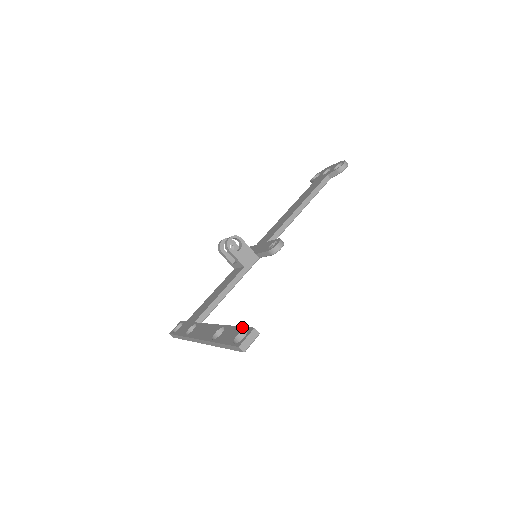
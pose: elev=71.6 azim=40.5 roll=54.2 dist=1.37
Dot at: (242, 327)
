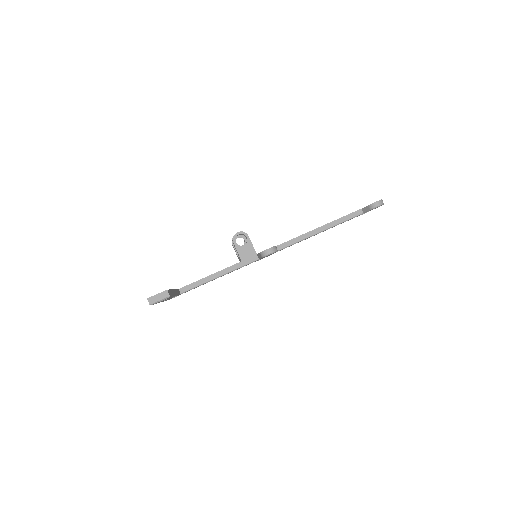
Dot at: occluded
